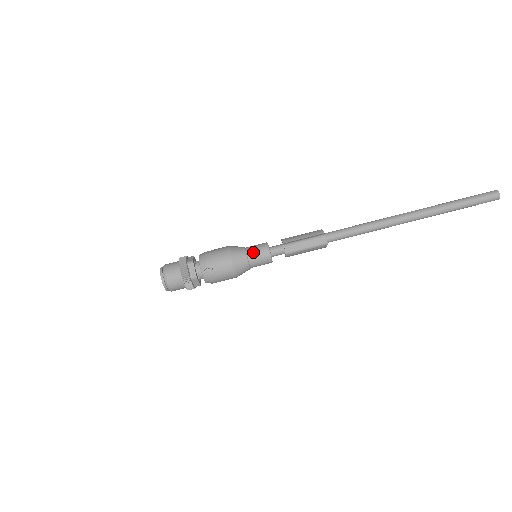
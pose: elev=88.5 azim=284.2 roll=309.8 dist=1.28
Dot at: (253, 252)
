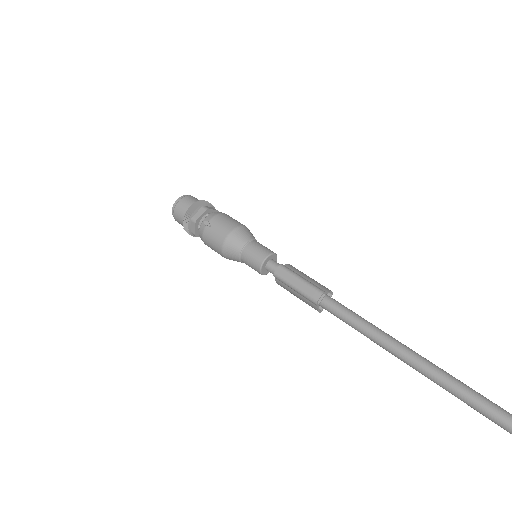
Dot at: (254, 246)
